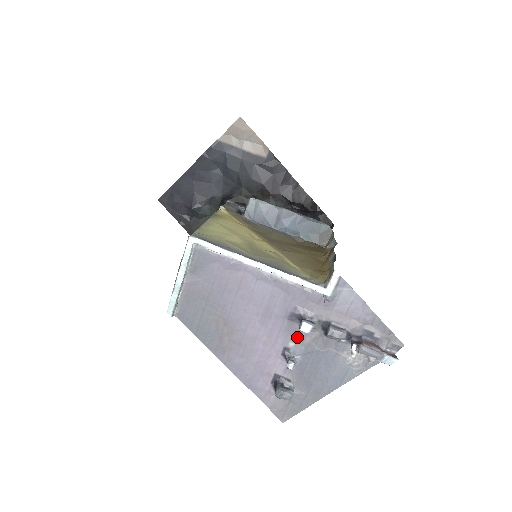
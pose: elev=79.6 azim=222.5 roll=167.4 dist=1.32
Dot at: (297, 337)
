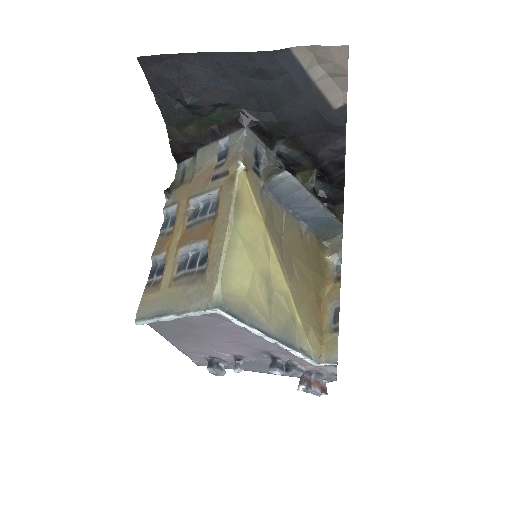
Dot at: (258, 356)
